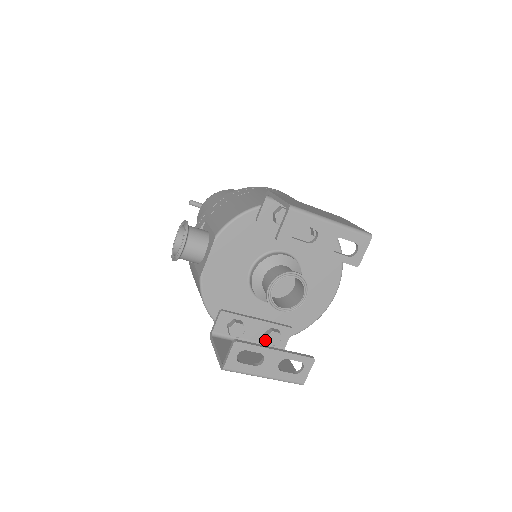
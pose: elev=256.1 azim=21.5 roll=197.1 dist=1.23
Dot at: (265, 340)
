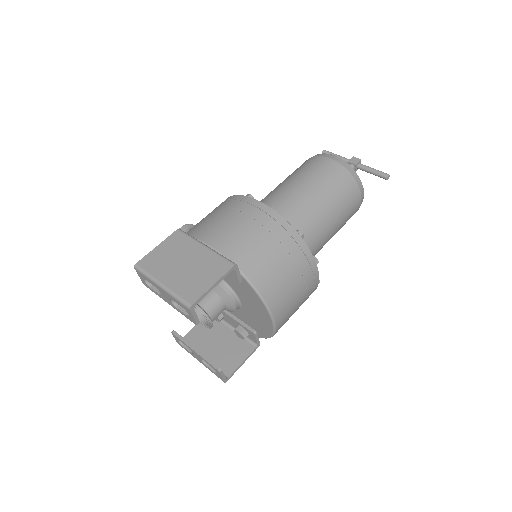
Dot at: occluded
